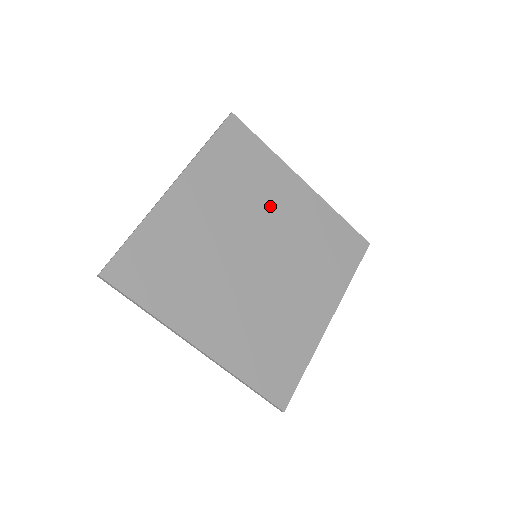
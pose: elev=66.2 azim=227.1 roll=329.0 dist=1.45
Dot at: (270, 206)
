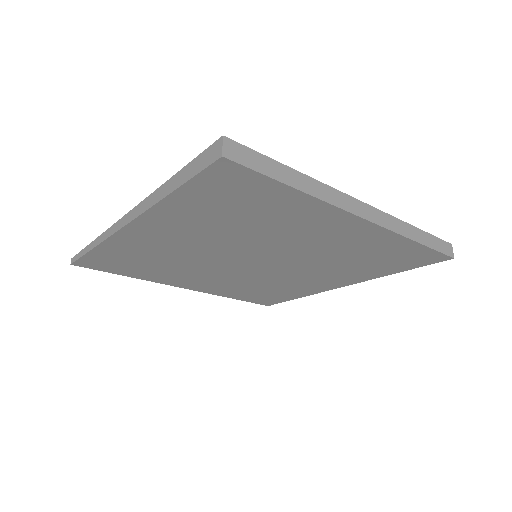
Dot at: (285, 237)
